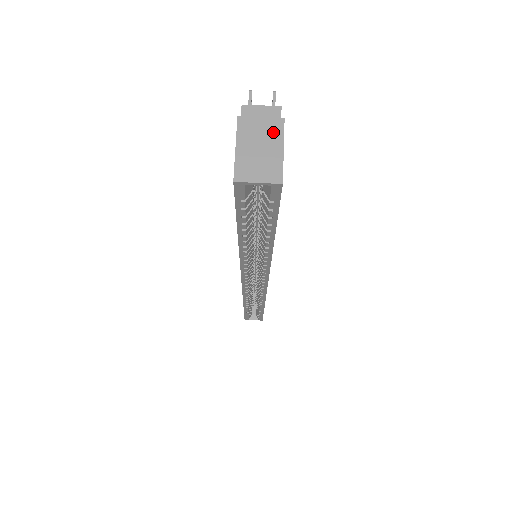
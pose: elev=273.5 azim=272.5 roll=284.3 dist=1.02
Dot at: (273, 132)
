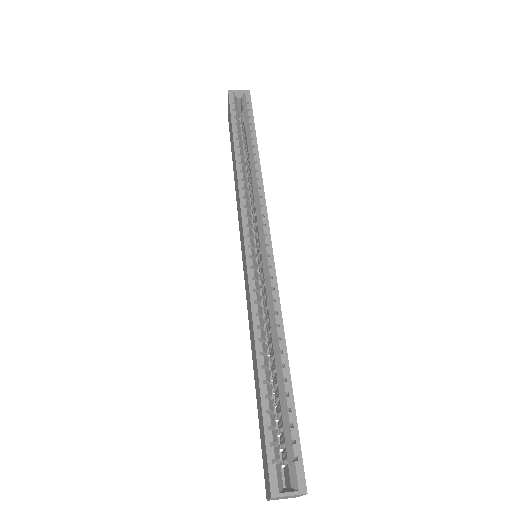
Dot at: occluded
